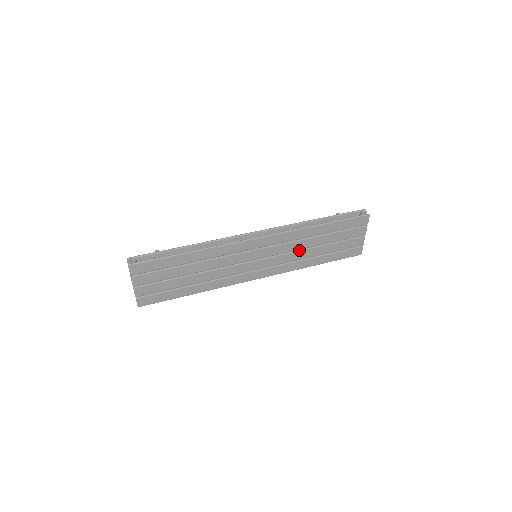
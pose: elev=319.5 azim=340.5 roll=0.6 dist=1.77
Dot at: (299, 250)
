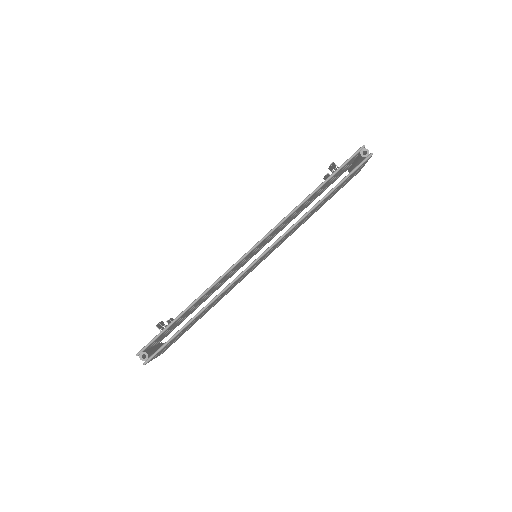
Dot at: occluded
